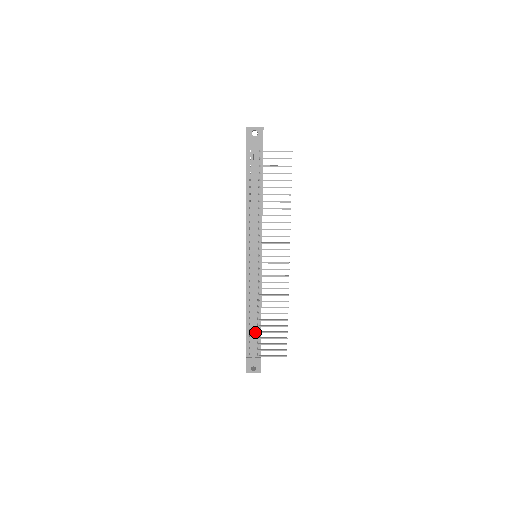
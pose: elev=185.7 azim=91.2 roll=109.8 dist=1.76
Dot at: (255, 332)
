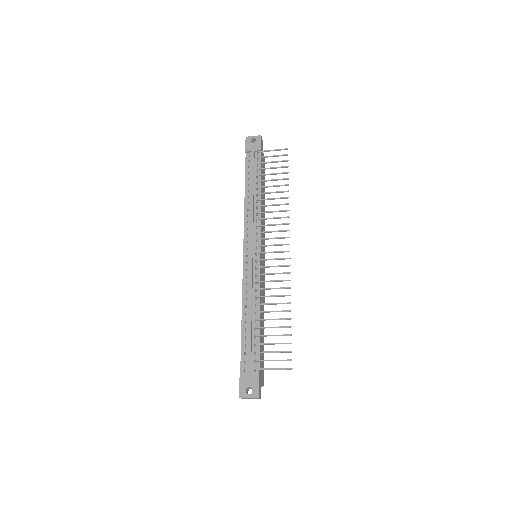
Dot at: (252, 340)
